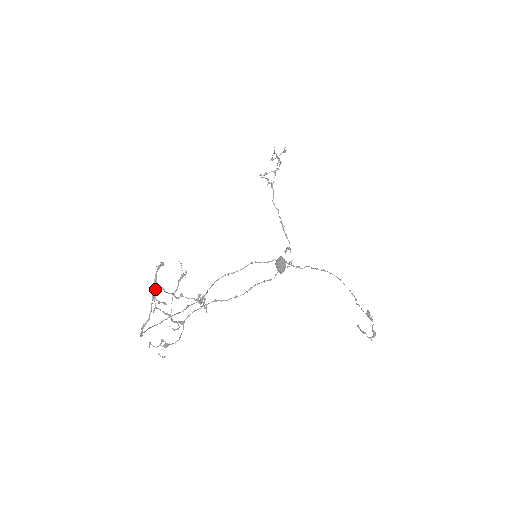
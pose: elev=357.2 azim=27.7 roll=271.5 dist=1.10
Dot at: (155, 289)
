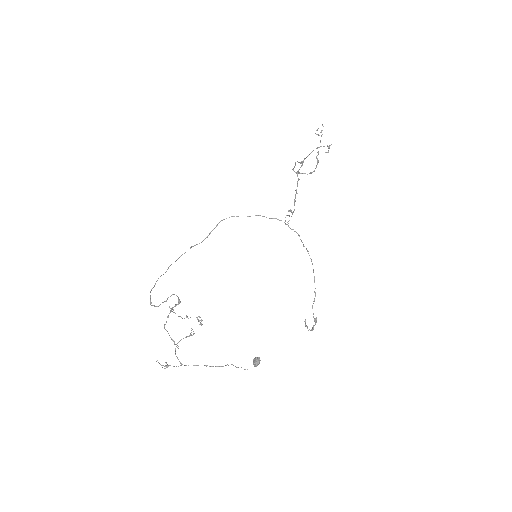
Dot at: (169, 313)
